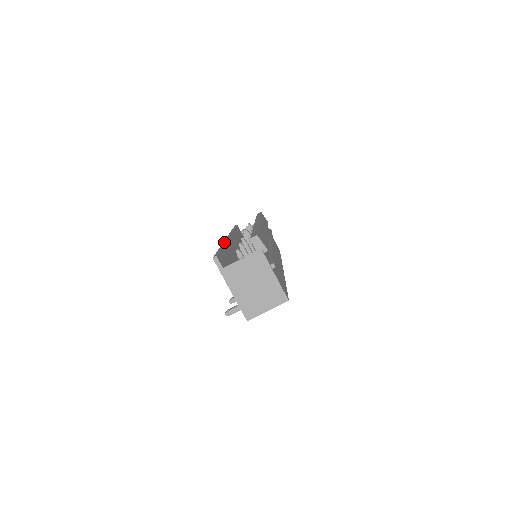
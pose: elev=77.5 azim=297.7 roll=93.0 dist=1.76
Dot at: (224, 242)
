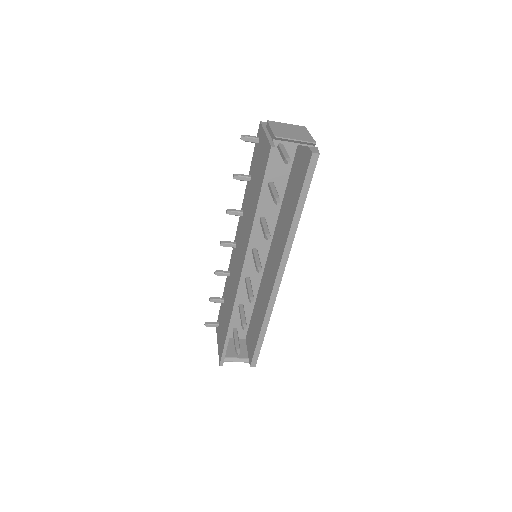
Dot at: (235, 310)
